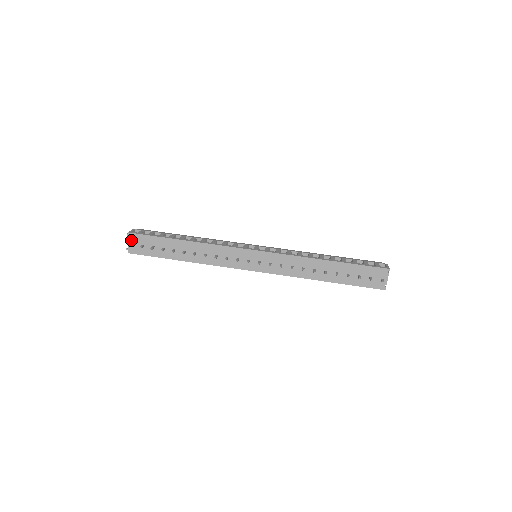
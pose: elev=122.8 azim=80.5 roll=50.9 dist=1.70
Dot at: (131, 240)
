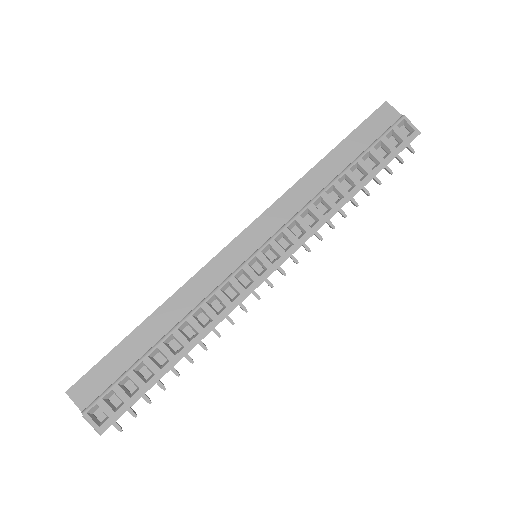
Dot at: occluded
